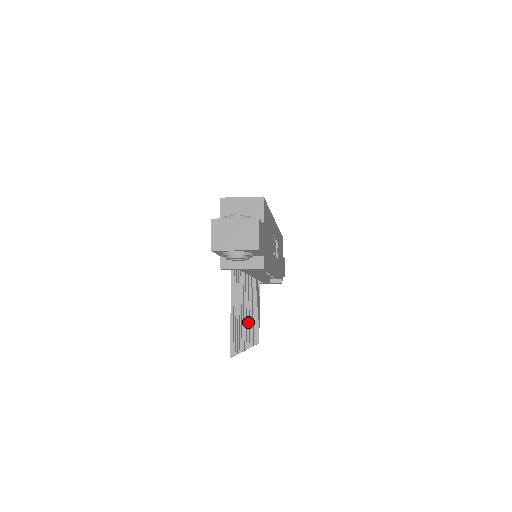
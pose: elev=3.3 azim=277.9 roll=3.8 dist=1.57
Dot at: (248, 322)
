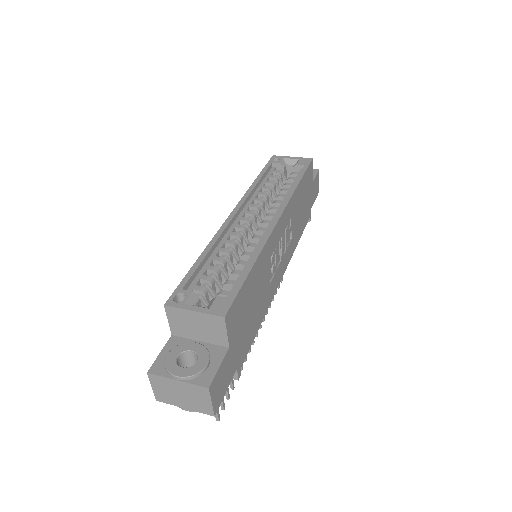
Dot at: occluded
